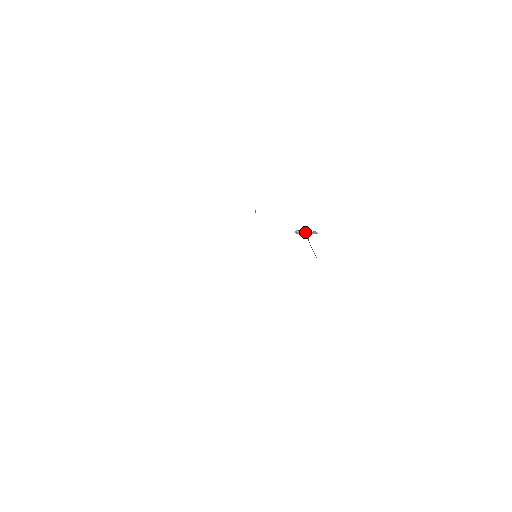
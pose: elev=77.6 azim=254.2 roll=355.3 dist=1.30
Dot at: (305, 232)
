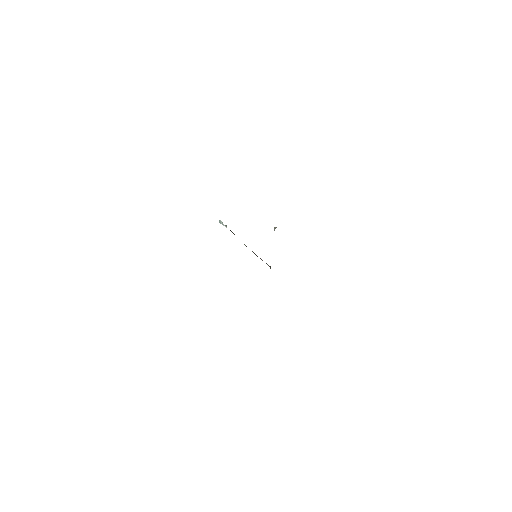
Dot at: occluded
